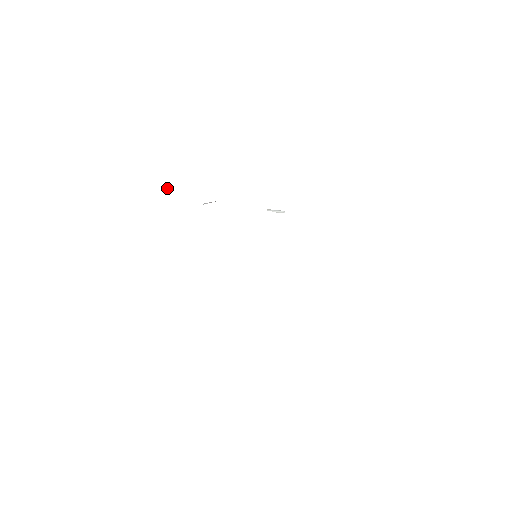
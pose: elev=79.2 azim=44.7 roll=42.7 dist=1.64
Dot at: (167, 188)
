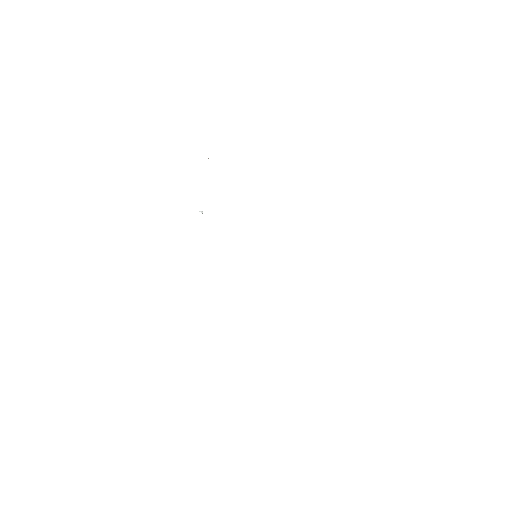
Dot at: (202, 213)
